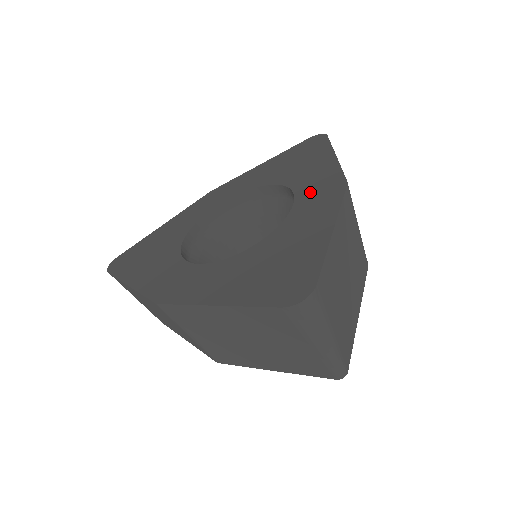
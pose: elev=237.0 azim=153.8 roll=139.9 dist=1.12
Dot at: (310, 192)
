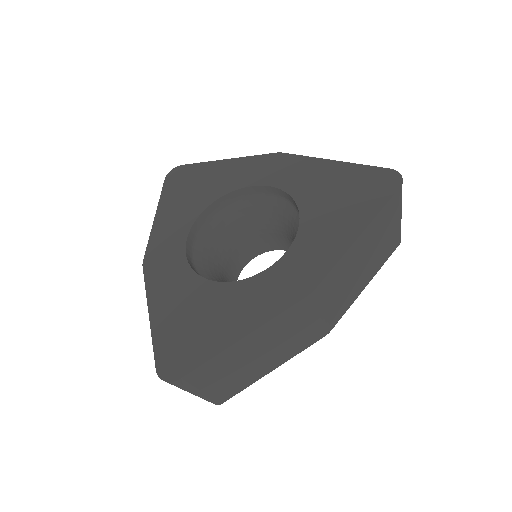
Dot at: (291, 266)
